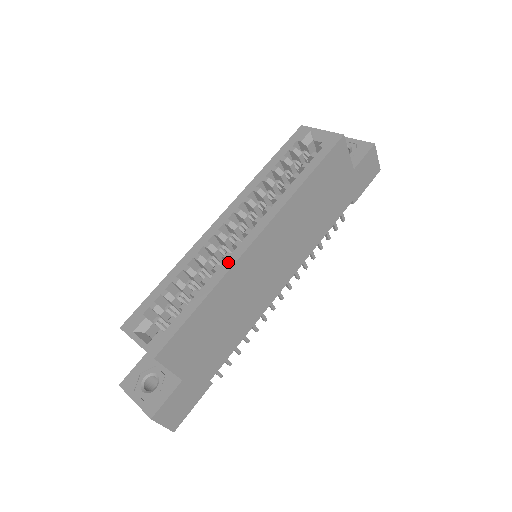
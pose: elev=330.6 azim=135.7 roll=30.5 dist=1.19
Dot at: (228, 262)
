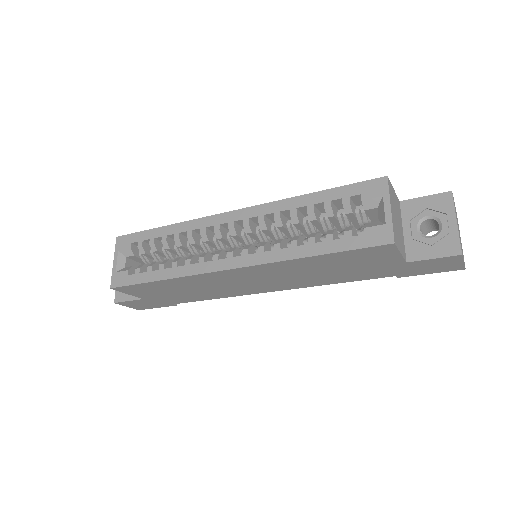
Dot at: (196, 267)
